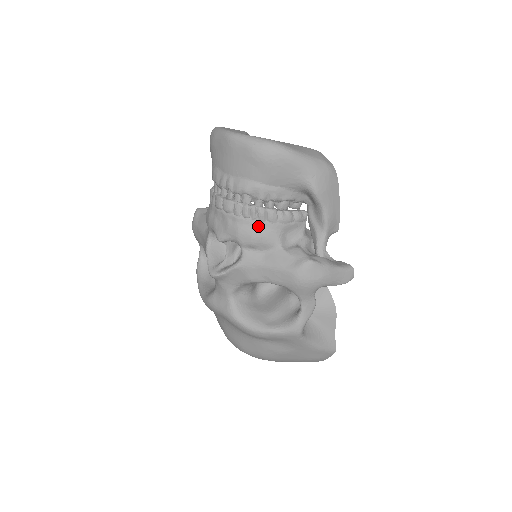
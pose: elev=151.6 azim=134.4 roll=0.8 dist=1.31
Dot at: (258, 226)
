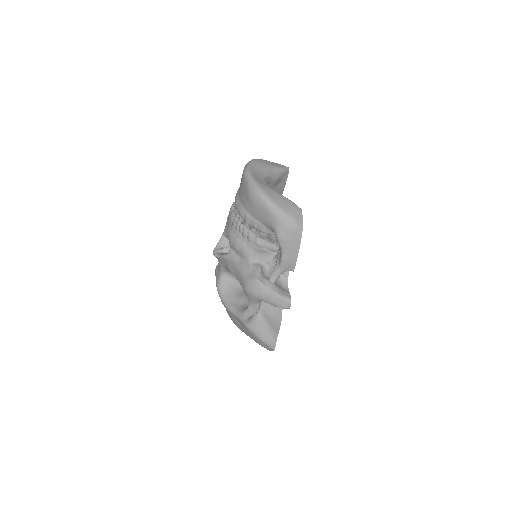
Dot at: (241, 239)
